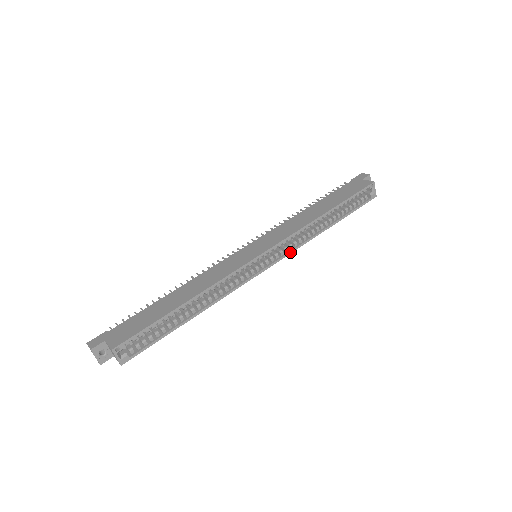
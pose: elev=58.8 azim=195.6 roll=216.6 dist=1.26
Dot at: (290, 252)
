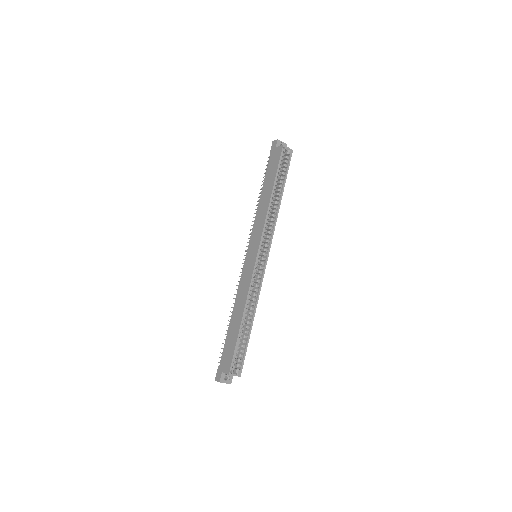
Dot at: (272, 236)
